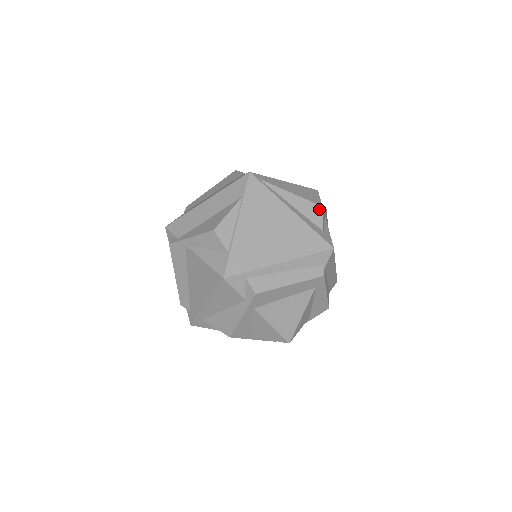
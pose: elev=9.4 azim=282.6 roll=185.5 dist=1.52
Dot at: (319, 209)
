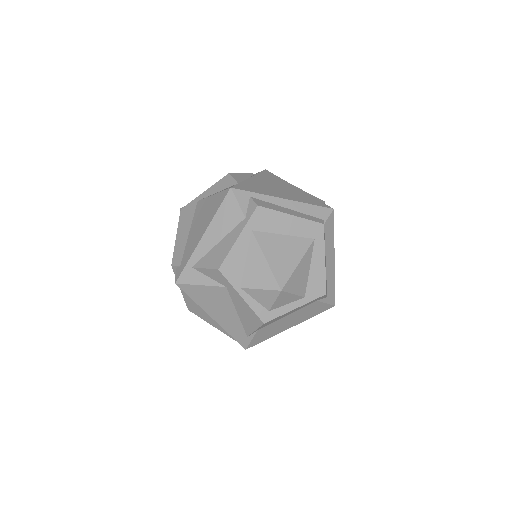
Dot at: (321, 201)
